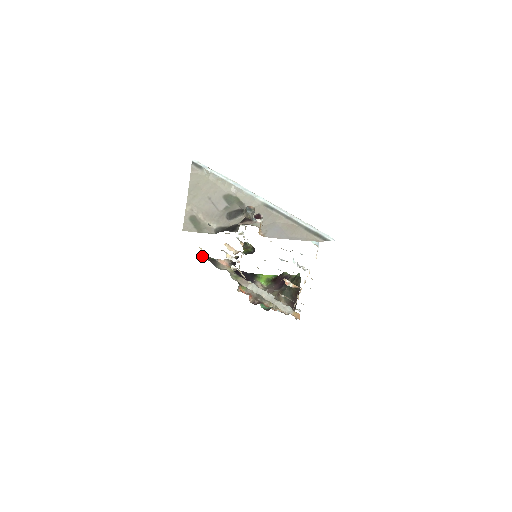
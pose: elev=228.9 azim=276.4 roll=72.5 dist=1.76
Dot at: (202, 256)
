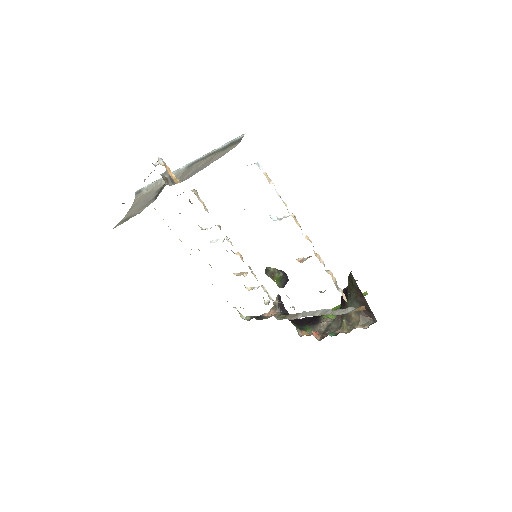
Dot at: (244, 319)
